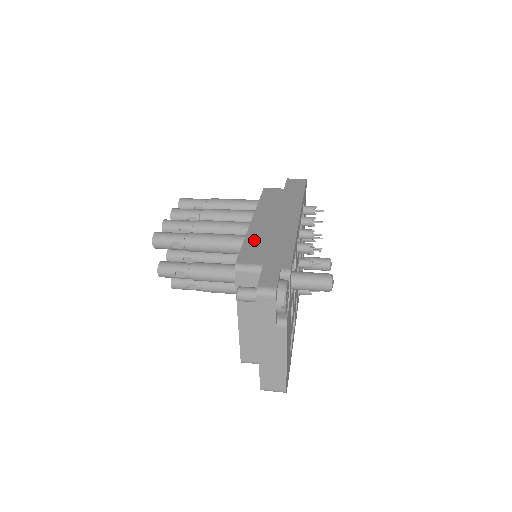
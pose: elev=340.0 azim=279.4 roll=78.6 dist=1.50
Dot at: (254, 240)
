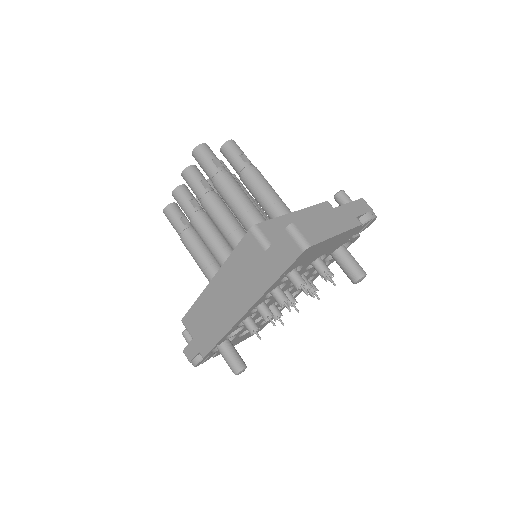
Dot at: (199, 309)
